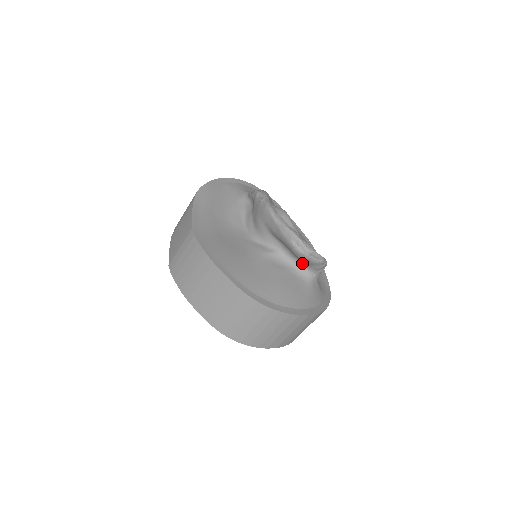
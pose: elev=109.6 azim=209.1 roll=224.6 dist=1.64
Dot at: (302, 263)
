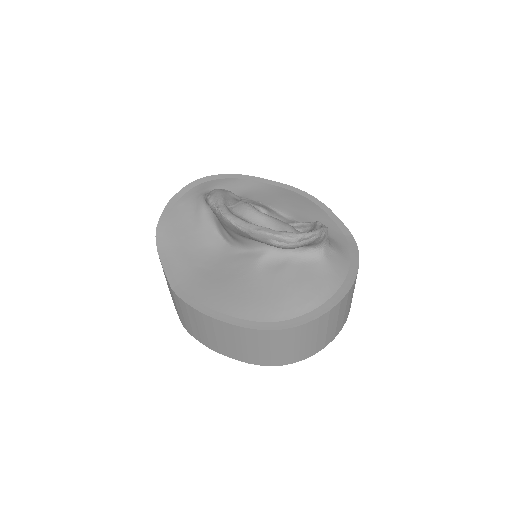
Dot at: occluded
